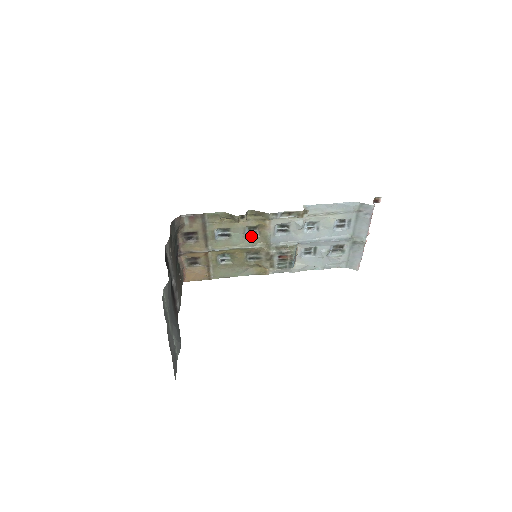
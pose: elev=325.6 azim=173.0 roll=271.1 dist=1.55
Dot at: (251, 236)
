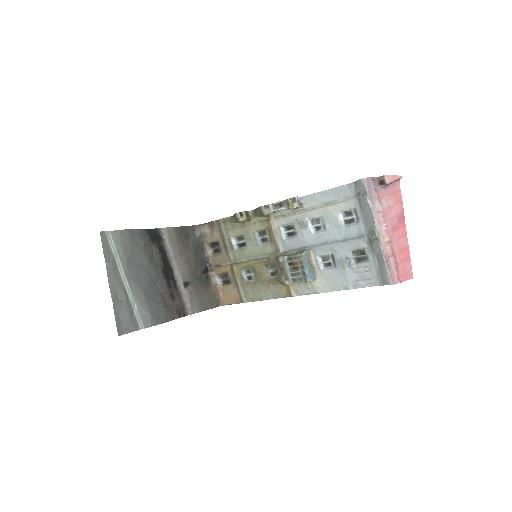
Dot at: (264, 244)
